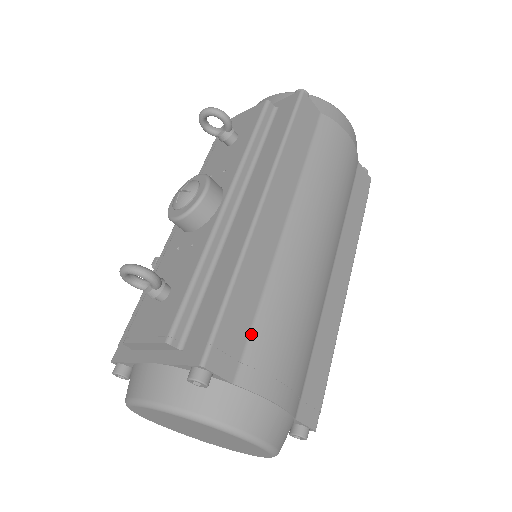
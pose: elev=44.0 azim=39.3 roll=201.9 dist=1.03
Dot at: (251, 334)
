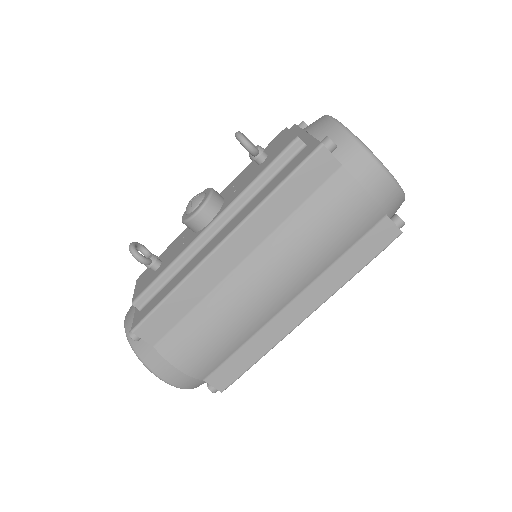
Dot at: (178, 325)
